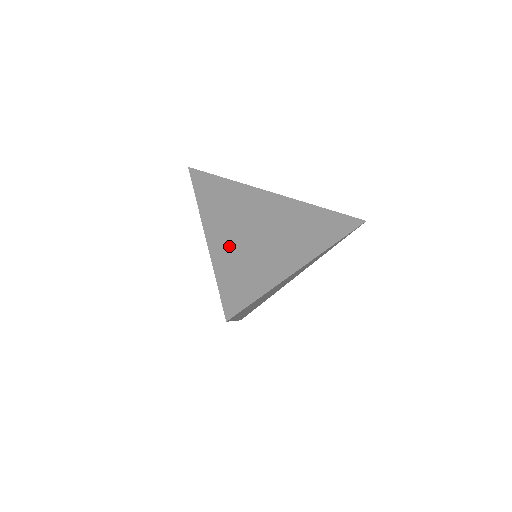
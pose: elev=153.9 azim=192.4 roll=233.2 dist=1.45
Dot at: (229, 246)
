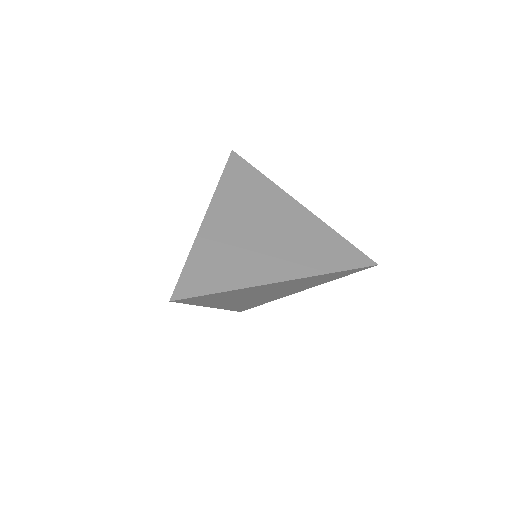
Dot at: (219, 235)
